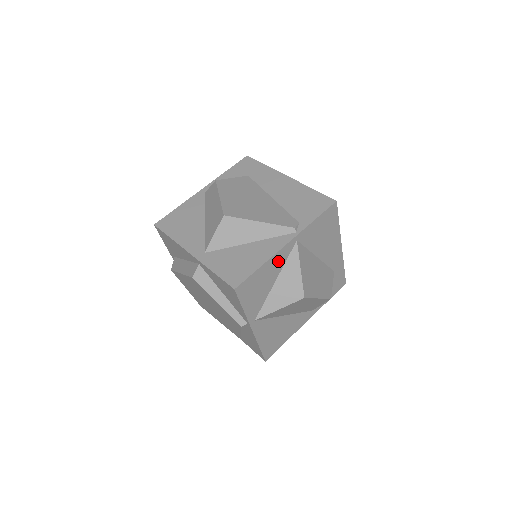
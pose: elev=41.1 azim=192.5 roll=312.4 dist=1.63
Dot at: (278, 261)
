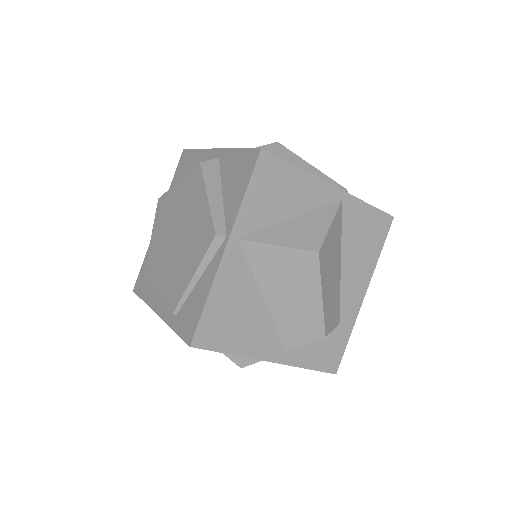
Dot at: (313, 194)
